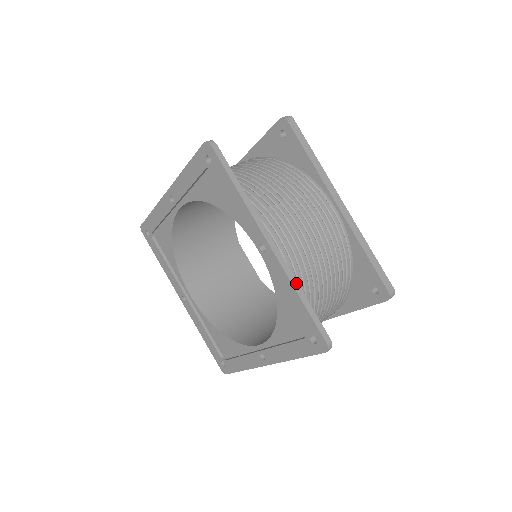
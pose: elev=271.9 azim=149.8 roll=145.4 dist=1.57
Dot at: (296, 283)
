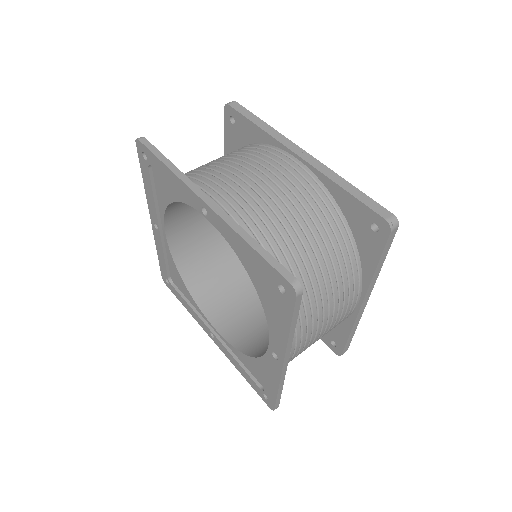
Dot at: (241, 230)
